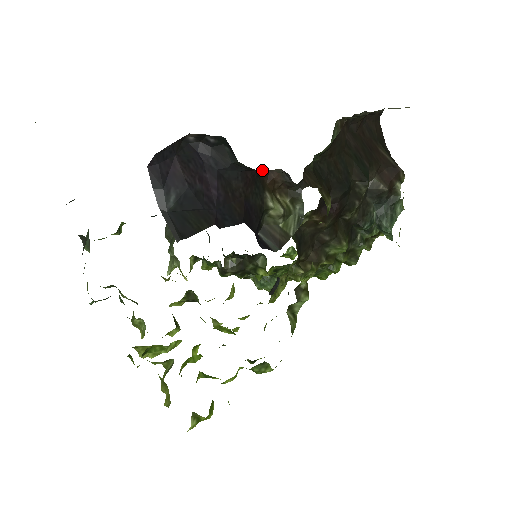
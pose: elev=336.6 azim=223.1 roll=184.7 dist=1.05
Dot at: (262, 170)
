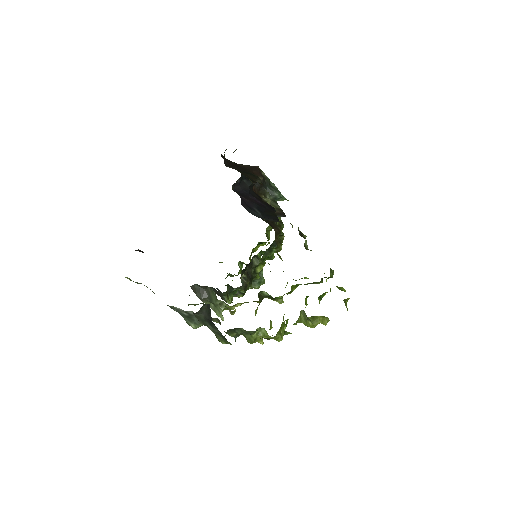
Dot at: occluded
